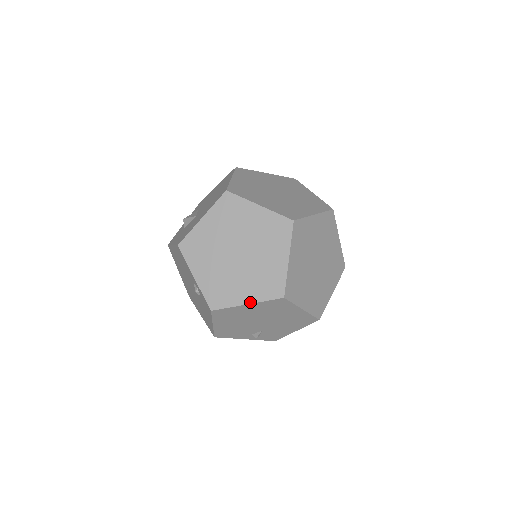
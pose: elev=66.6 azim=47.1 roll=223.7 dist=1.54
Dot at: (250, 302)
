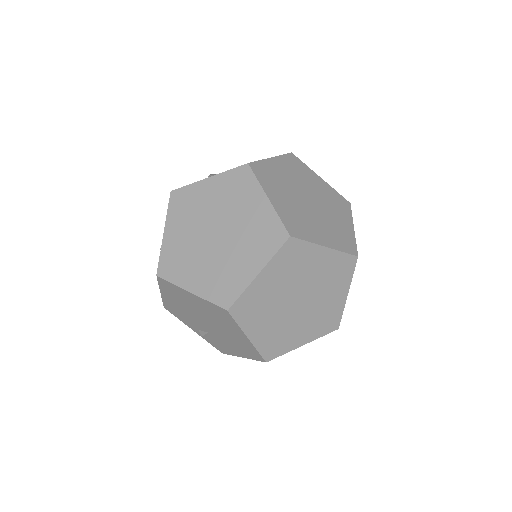
Dot at: (194, 292)
